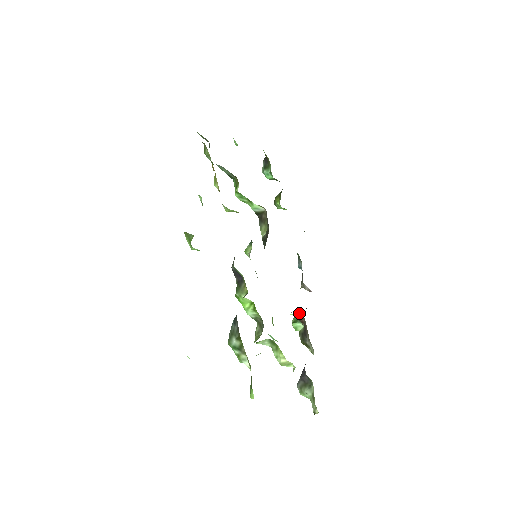
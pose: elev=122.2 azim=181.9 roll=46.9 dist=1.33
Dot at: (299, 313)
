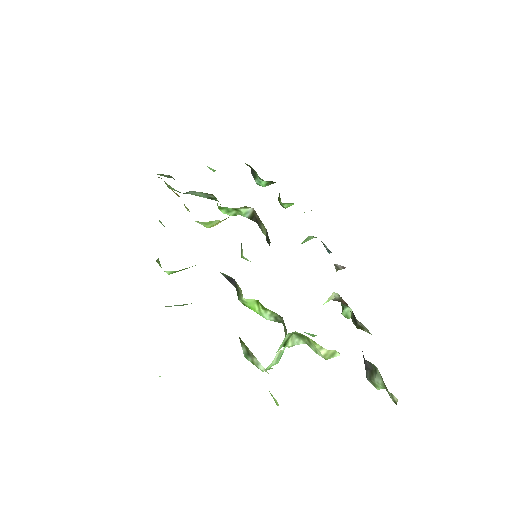
Dot at: (333, 295)
